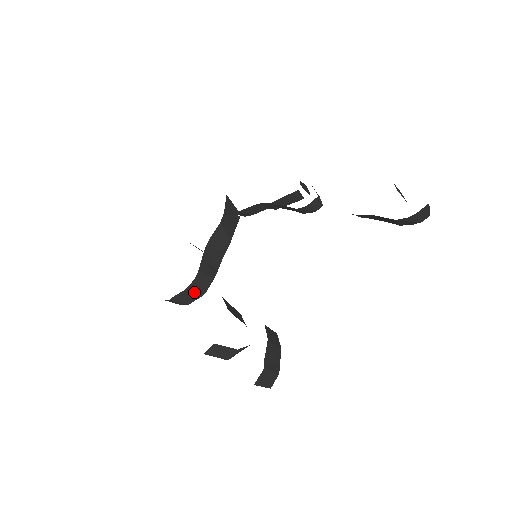
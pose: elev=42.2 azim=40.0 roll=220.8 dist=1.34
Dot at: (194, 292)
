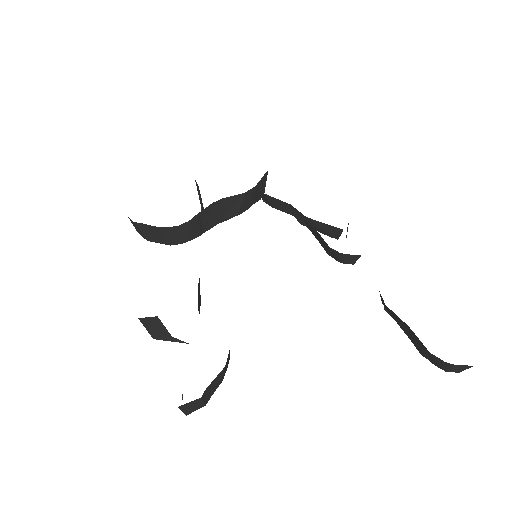
Dot at: (166, 236)
